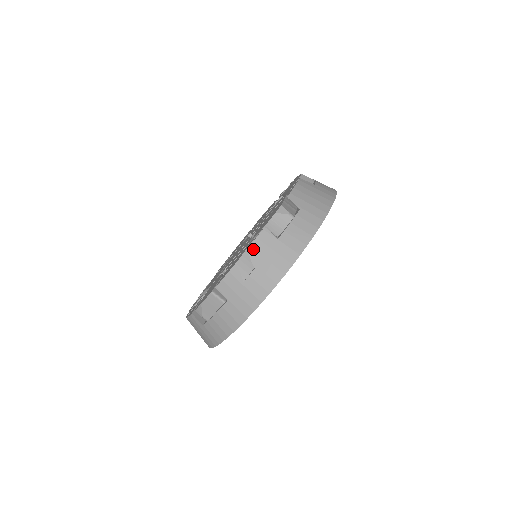
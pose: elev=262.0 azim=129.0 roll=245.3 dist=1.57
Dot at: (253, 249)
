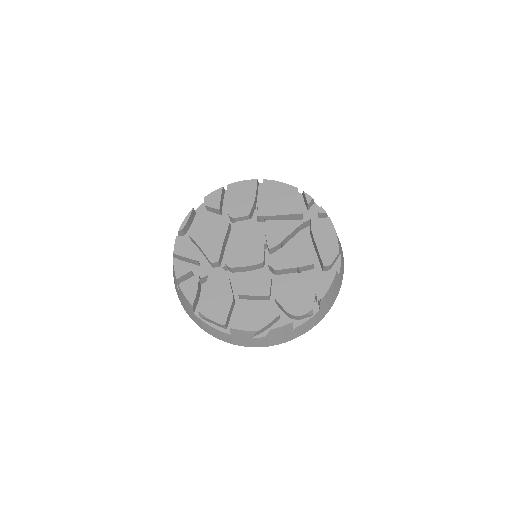
Dot at: (275, 330)
